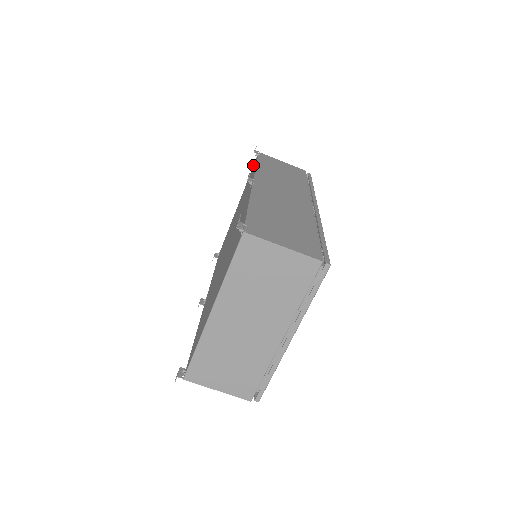
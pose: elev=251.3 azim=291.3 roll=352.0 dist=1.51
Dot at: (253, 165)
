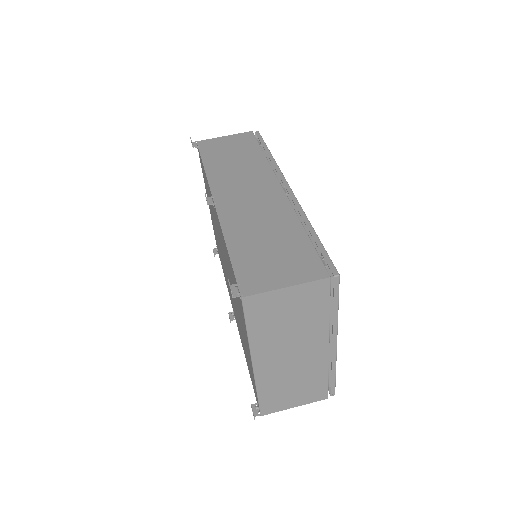
Dot at: (199, 156)
